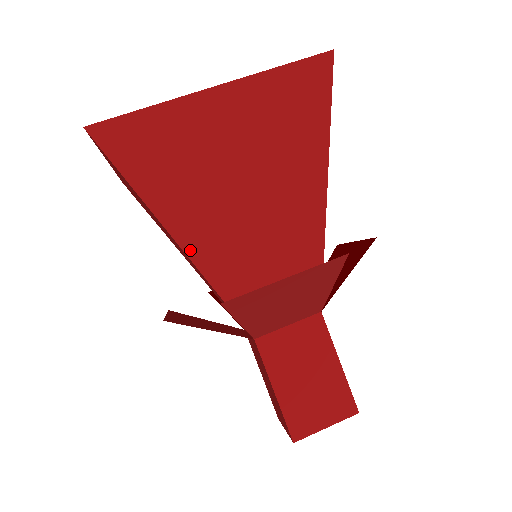
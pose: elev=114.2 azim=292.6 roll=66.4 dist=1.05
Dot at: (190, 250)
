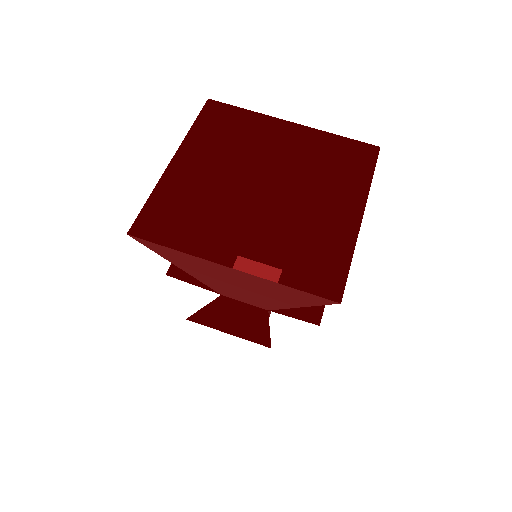
Dot at: (191, 274)
